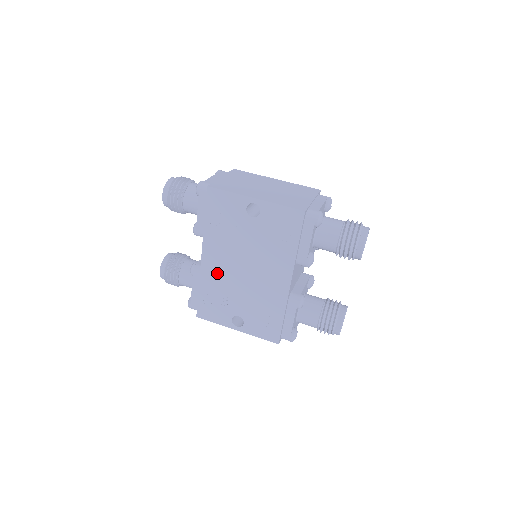
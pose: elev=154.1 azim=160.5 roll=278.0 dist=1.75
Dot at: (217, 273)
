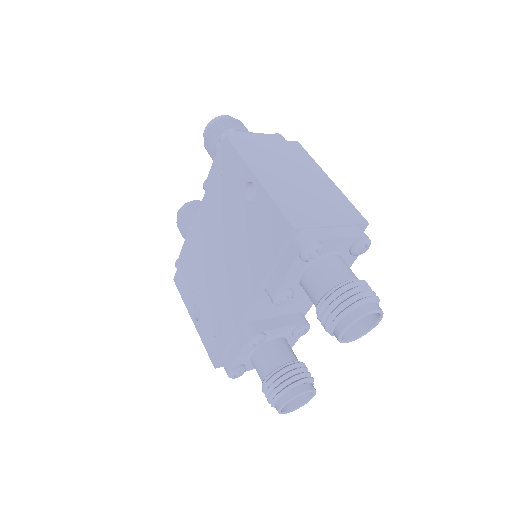
Dot at: (200, 245)
